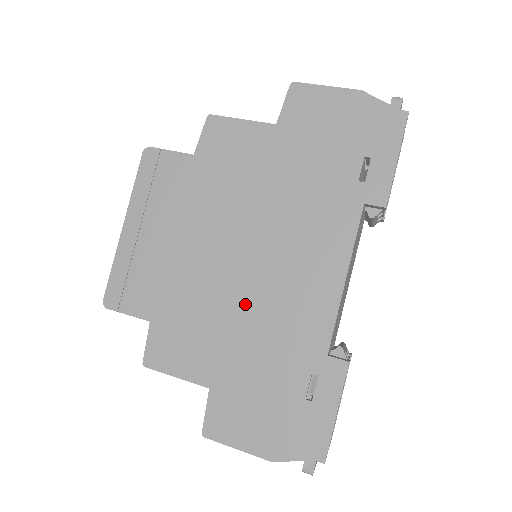
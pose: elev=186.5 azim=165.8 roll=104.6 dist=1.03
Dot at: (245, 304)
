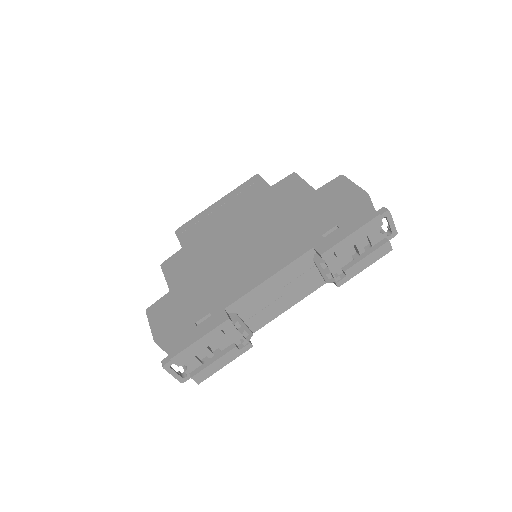
Dot at: (220, 263)
